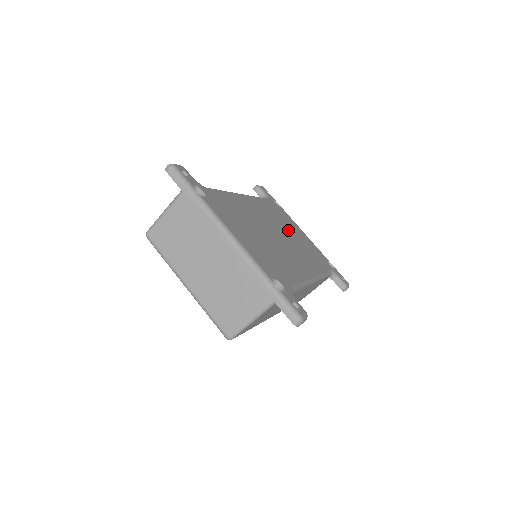
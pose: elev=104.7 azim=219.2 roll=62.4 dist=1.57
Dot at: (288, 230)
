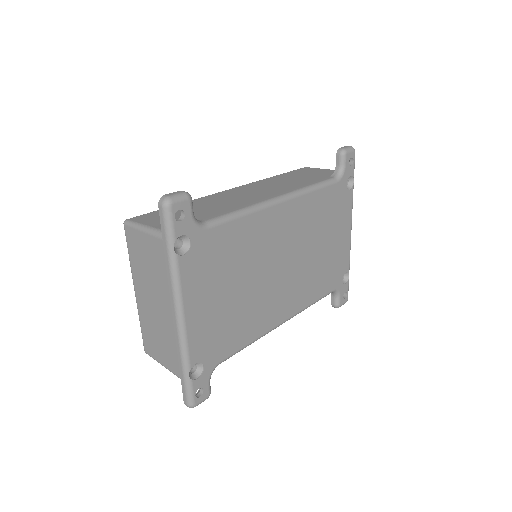
Dot at: (318, 242)
